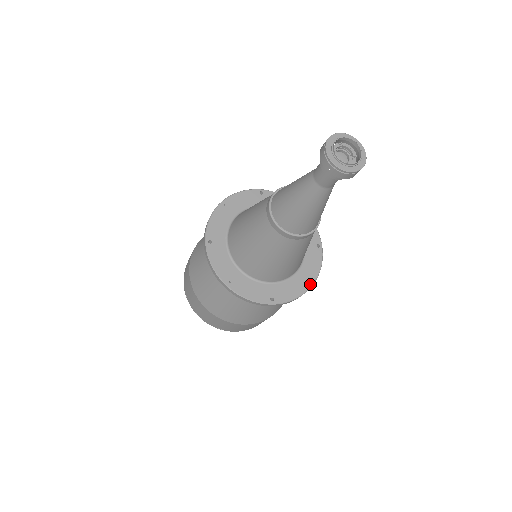
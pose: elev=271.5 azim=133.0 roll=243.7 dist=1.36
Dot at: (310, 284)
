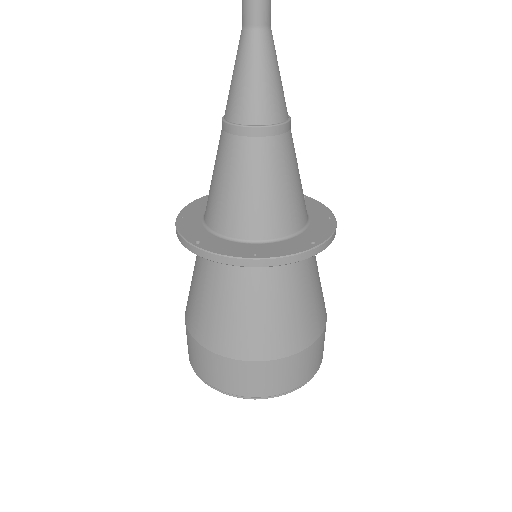
Dot at: (332, 218)
